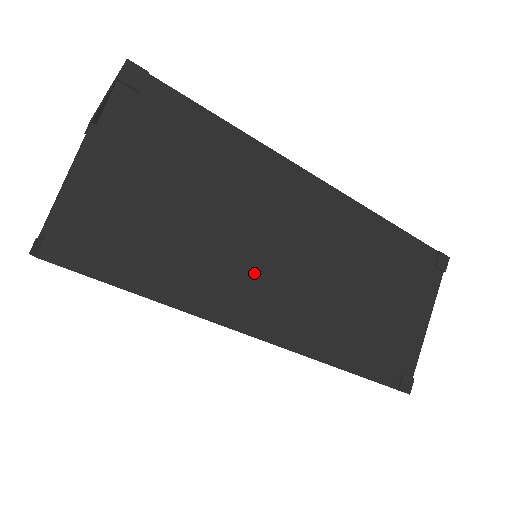
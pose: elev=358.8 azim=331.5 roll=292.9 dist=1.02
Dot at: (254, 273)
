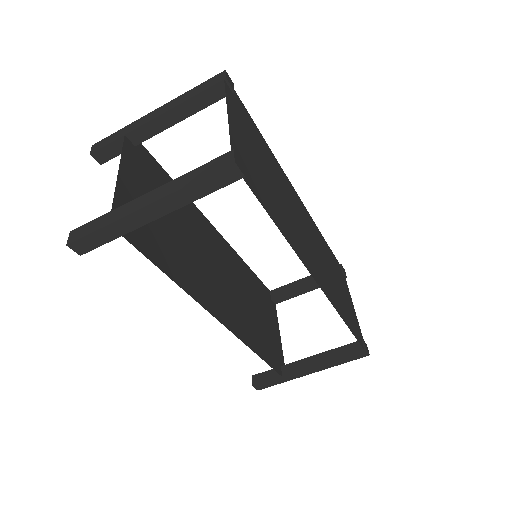
Dot at: (300, 236)
